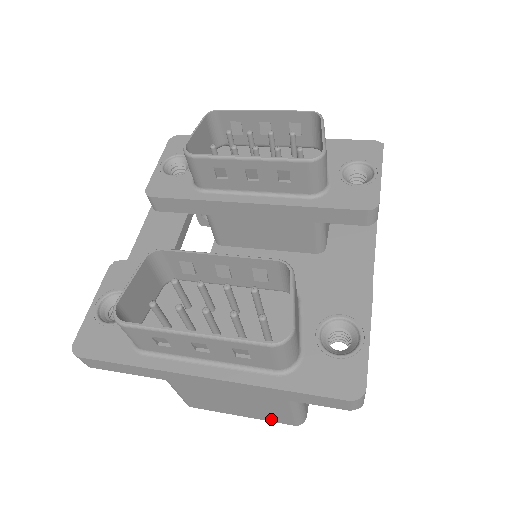
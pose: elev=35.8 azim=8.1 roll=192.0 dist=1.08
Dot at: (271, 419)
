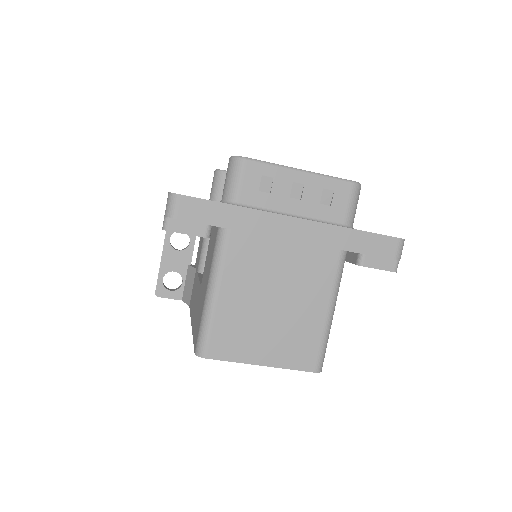
Dot at: (294, 361)
